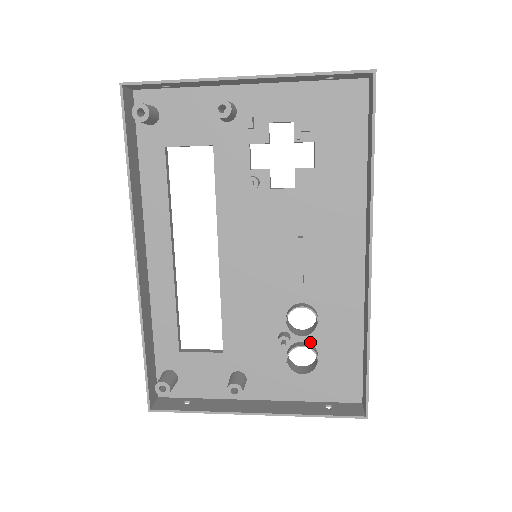
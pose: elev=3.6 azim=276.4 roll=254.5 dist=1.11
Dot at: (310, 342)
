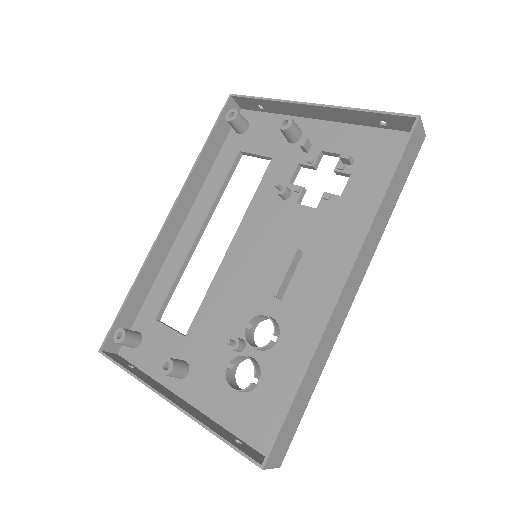
Dot at: (259, 362)
